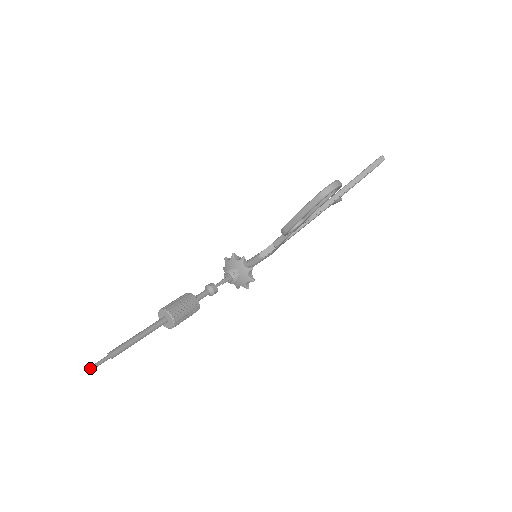
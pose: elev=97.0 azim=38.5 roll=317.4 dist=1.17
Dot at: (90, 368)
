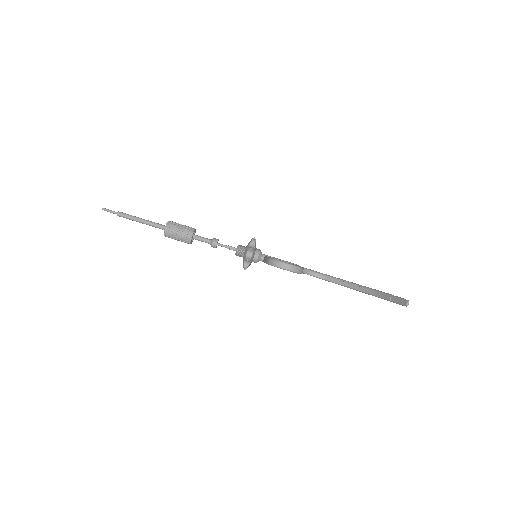
Dot at: (104, 209)
